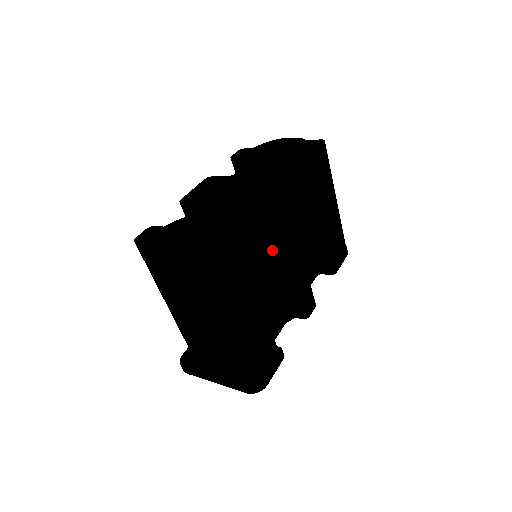
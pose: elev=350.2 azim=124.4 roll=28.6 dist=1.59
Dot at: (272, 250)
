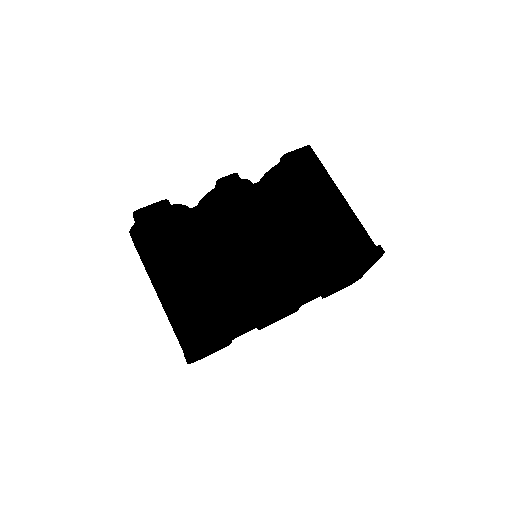
Dot at: (237, 231)
